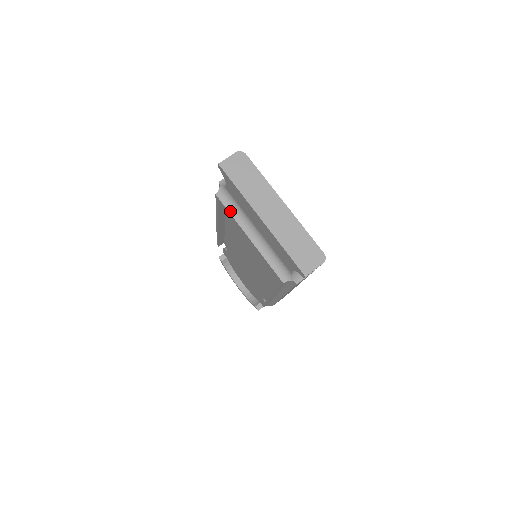
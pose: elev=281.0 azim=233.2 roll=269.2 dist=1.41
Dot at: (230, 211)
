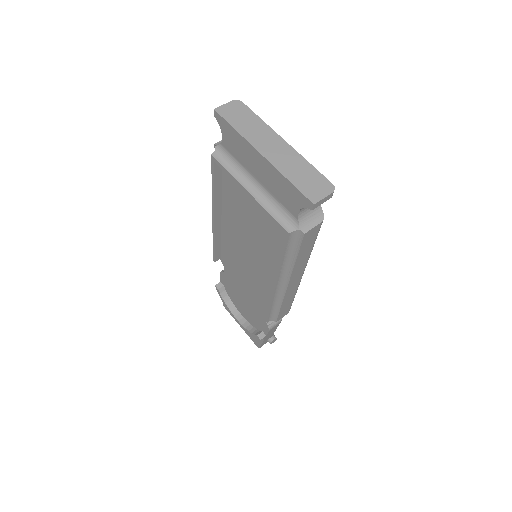
Dot at: (227, 168)
